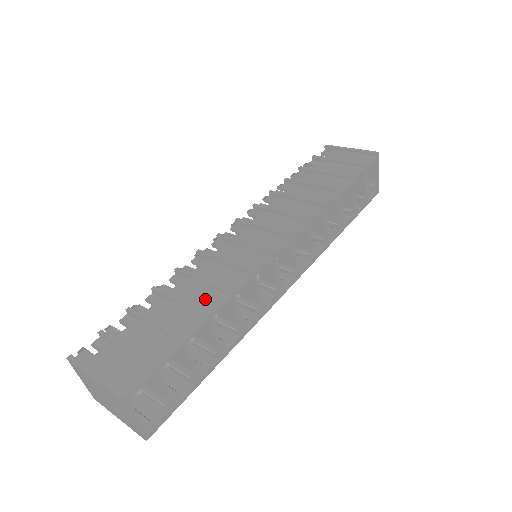
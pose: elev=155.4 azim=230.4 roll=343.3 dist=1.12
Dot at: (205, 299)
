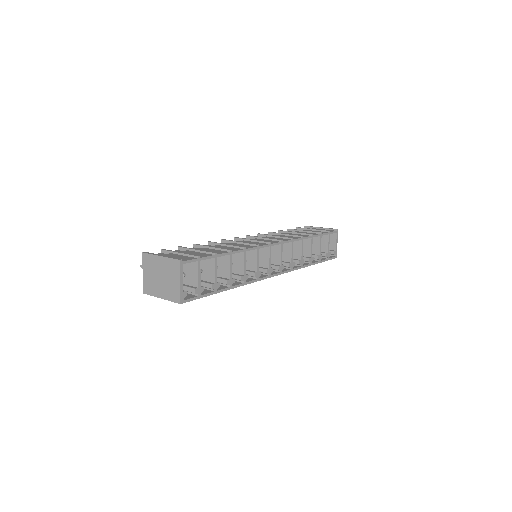
Dot at: occluded
